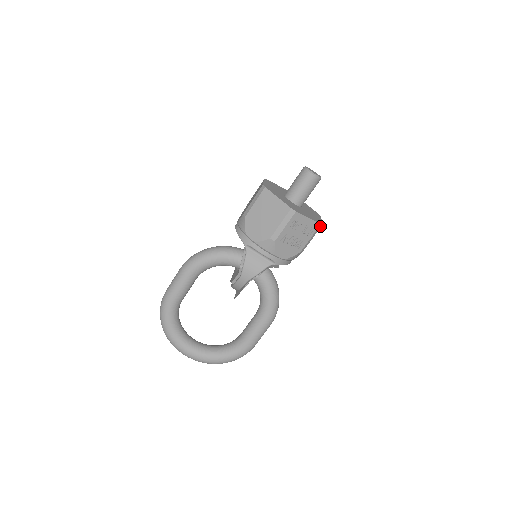
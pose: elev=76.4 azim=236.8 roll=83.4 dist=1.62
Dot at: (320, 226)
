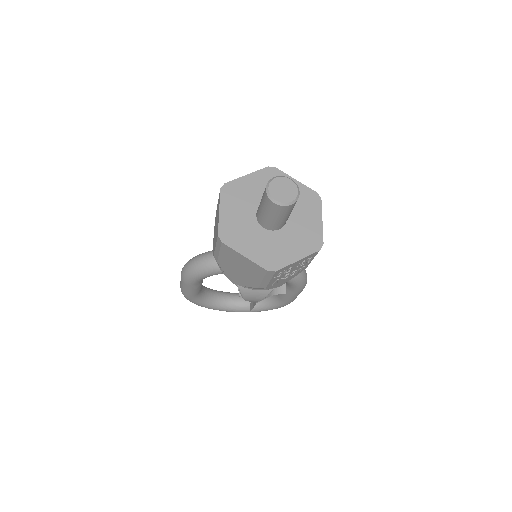
Dot at: (320, 248)
